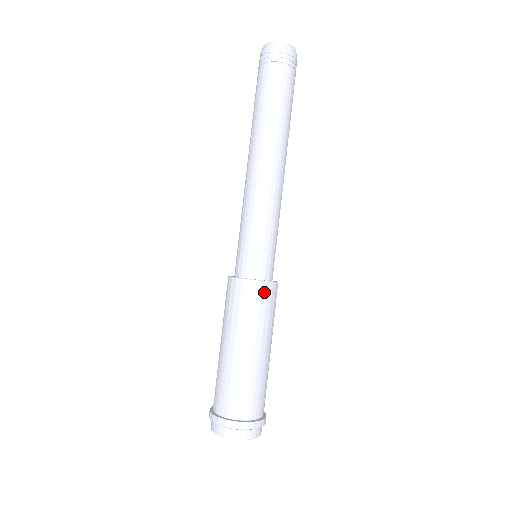
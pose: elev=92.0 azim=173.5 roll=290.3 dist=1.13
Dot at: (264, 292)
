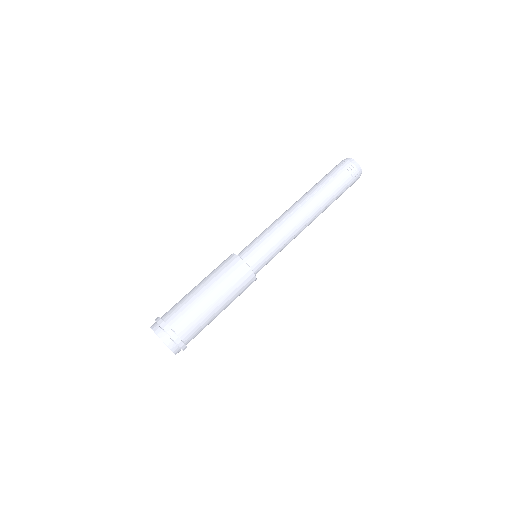
Dot at: (234, 262)
